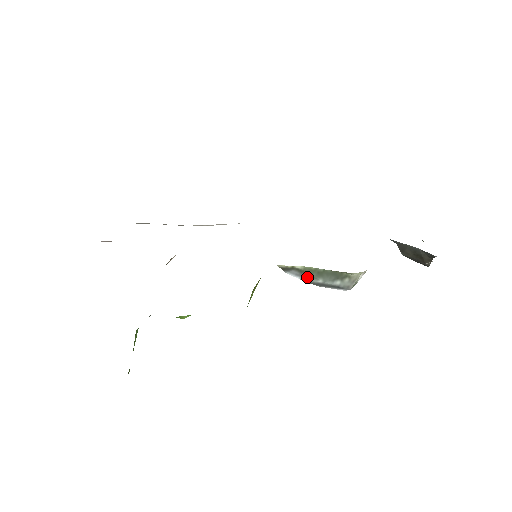
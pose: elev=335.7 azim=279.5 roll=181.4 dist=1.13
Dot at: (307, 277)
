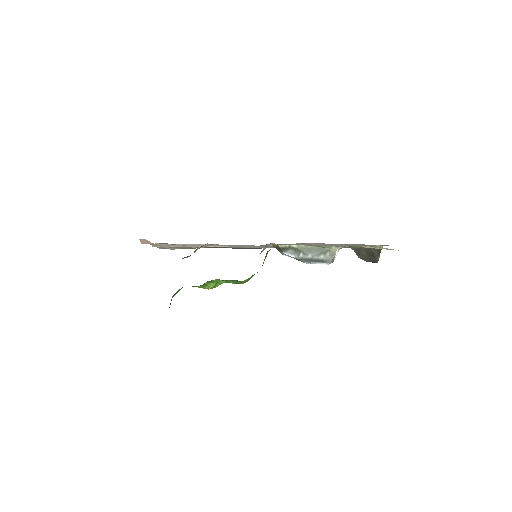
Dot at: (300, 254)
